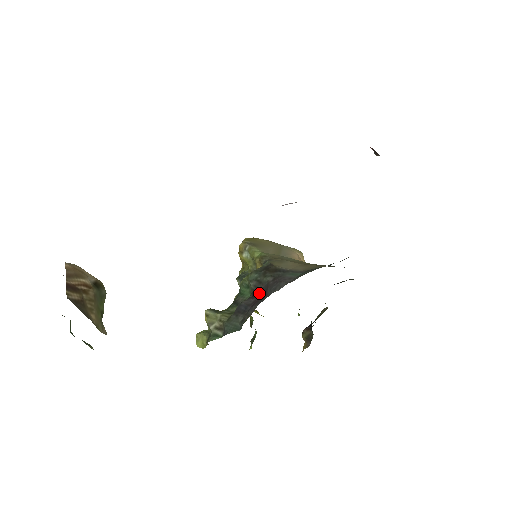
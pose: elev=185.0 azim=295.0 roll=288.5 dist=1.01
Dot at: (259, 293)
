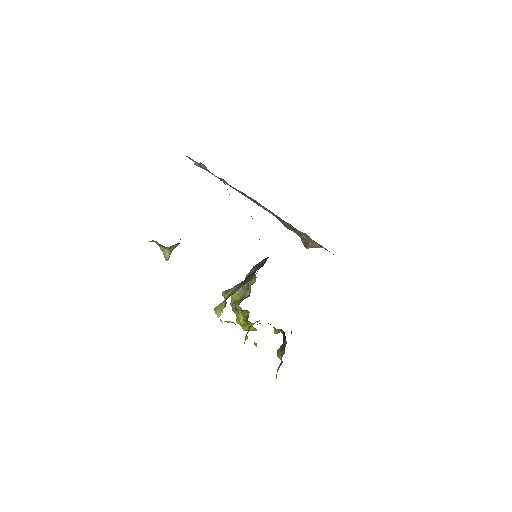
Dot at: occluded
